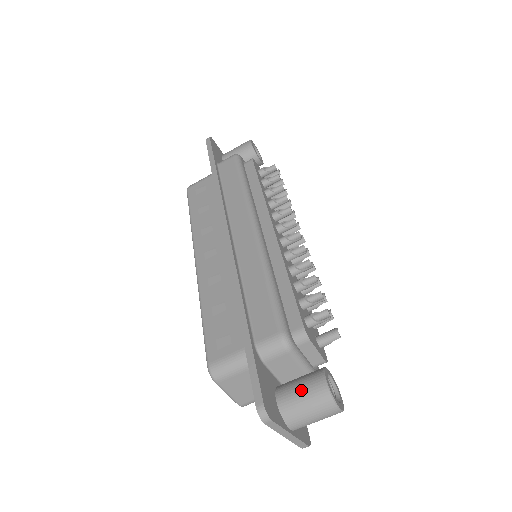
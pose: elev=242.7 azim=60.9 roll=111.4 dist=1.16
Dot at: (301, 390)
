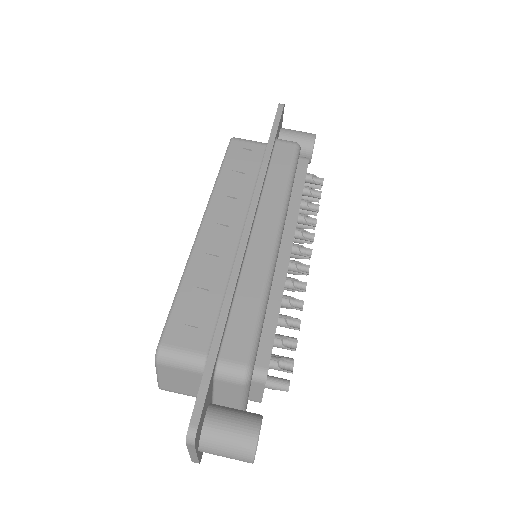
Dot at: (232, 427)
